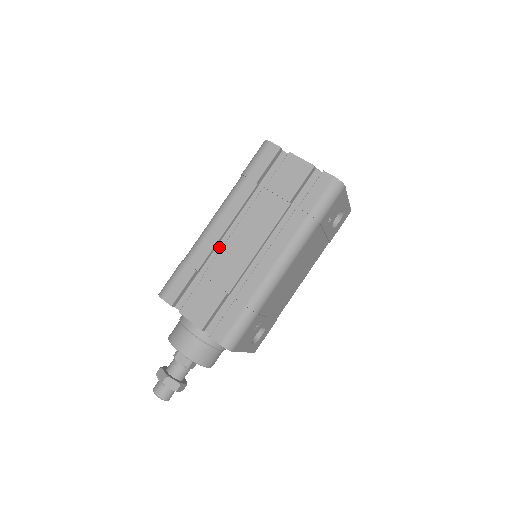
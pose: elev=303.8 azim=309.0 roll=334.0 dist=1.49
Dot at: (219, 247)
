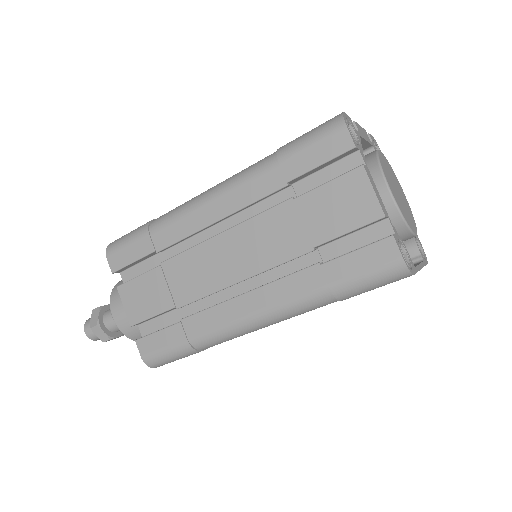
Dot at: (198, 237)
